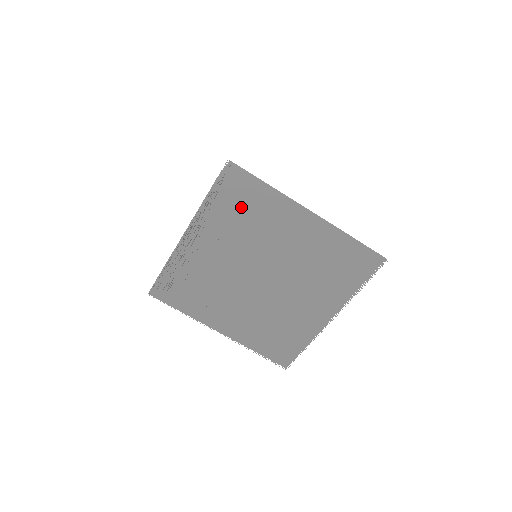
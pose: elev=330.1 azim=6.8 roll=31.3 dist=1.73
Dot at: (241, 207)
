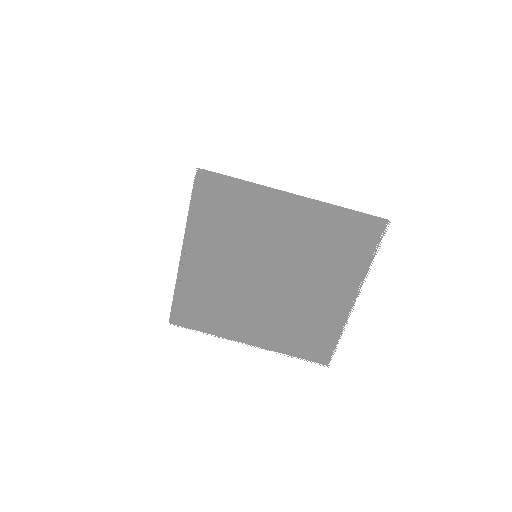
Dot at: (224, 211)
